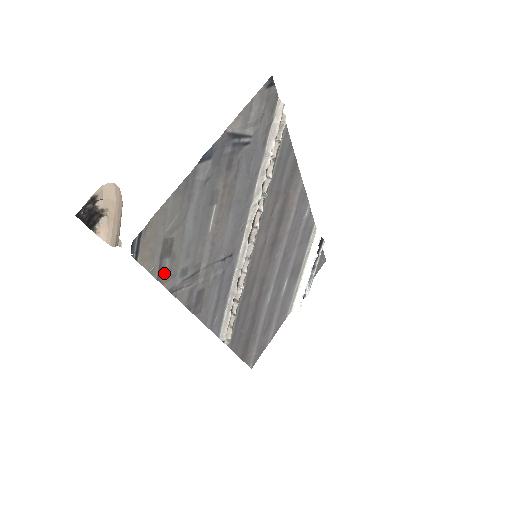
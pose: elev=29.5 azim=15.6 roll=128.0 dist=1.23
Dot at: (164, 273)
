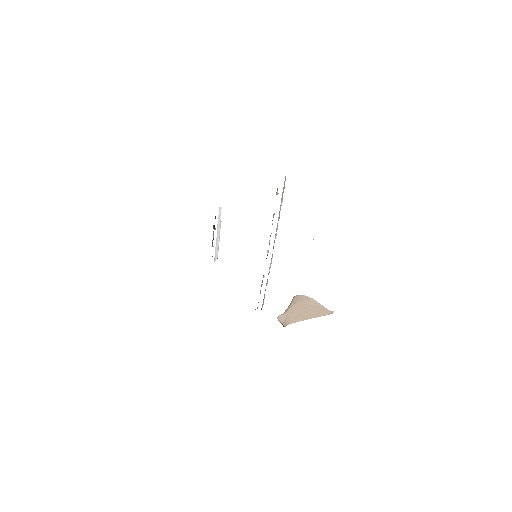
Dot at: occluded
